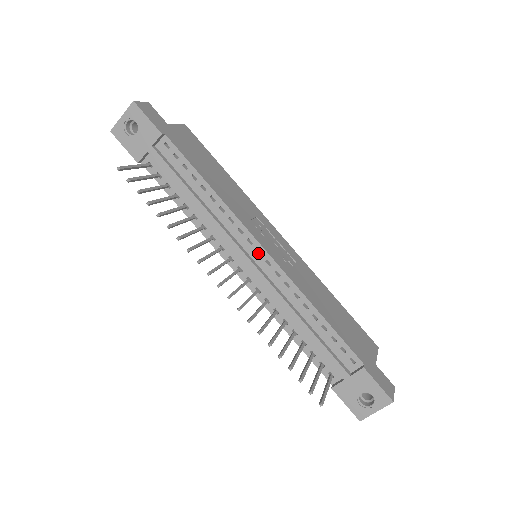
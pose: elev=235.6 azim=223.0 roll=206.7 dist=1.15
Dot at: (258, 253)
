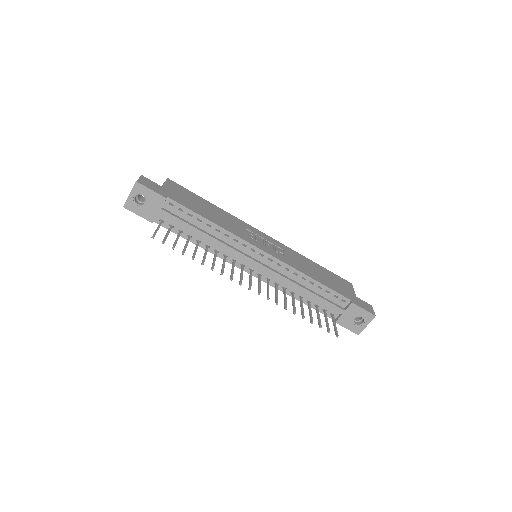
Dot at: (261, 256)
